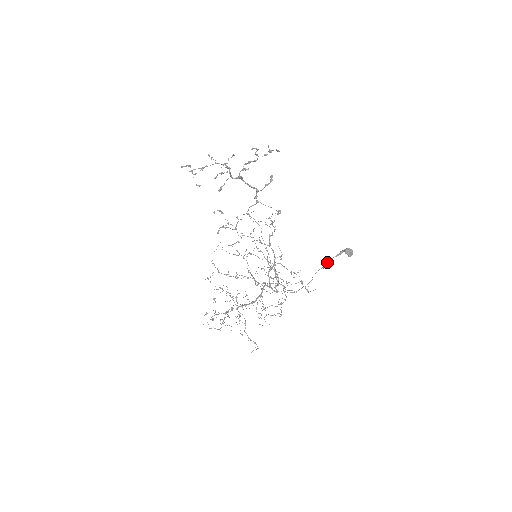
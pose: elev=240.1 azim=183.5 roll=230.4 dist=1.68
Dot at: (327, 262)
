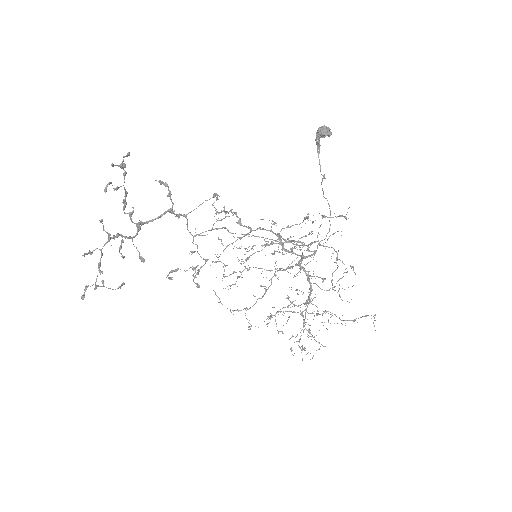
Dot at: occluded
